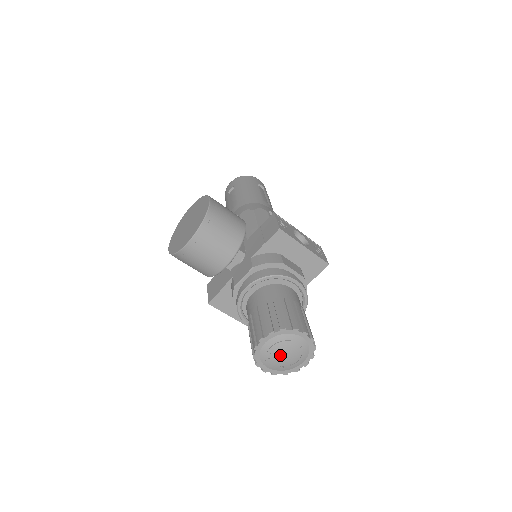
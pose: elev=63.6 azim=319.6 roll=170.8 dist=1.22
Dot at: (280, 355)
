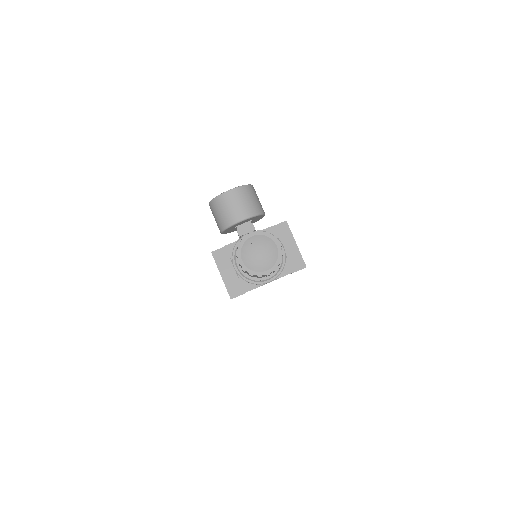
Dot at: (256, 250)
